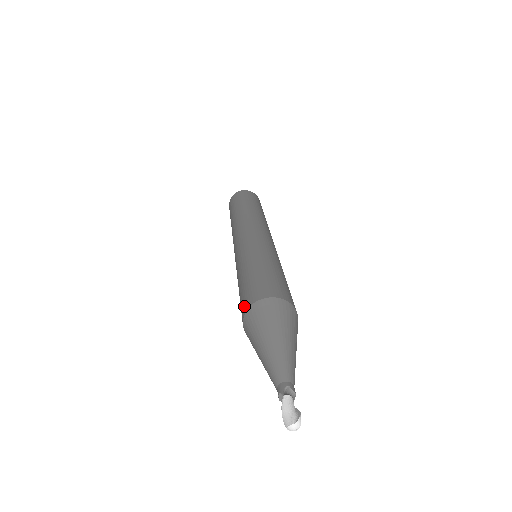
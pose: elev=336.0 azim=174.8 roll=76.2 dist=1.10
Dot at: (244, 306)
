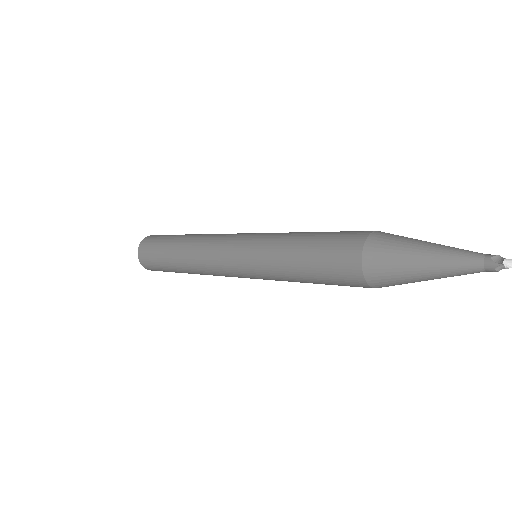
Dot at: (352, 276)
